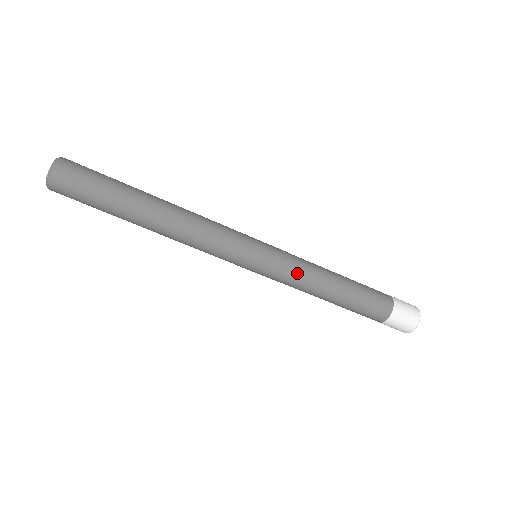
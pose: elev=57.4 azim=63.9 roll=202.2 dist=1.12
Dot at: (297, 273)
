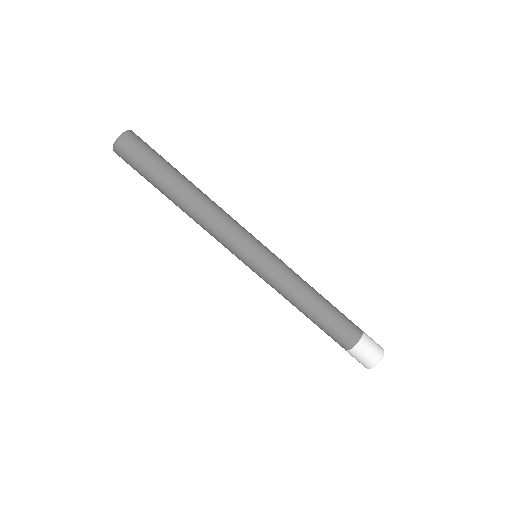
Dot at: (290, 273)
